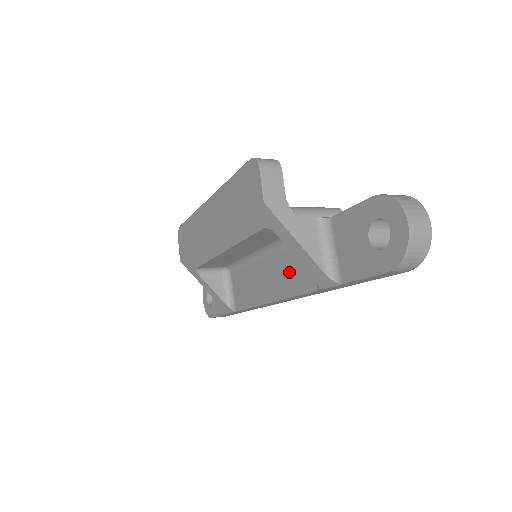
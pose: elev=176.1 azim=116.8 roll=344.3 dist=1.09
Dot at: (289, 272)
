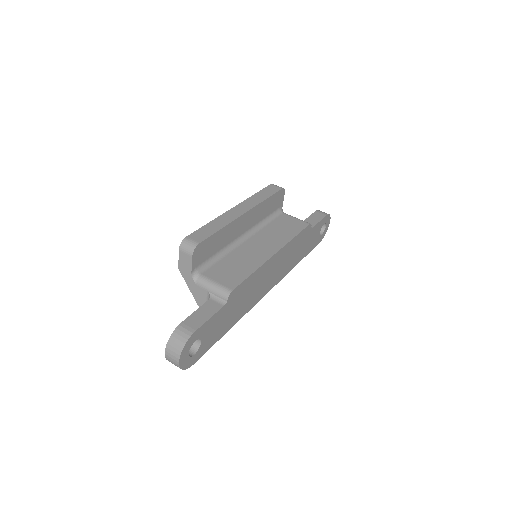
Dot at: occluded
